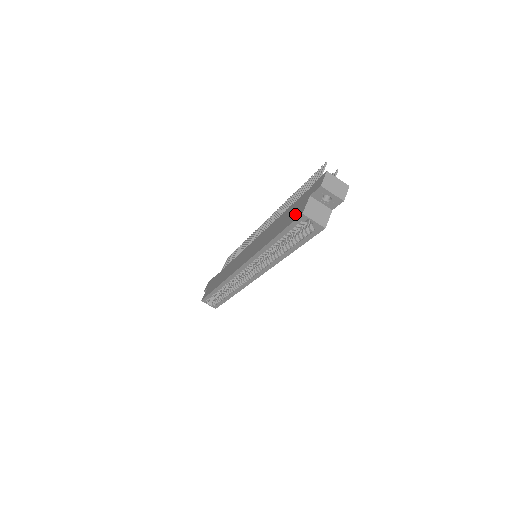
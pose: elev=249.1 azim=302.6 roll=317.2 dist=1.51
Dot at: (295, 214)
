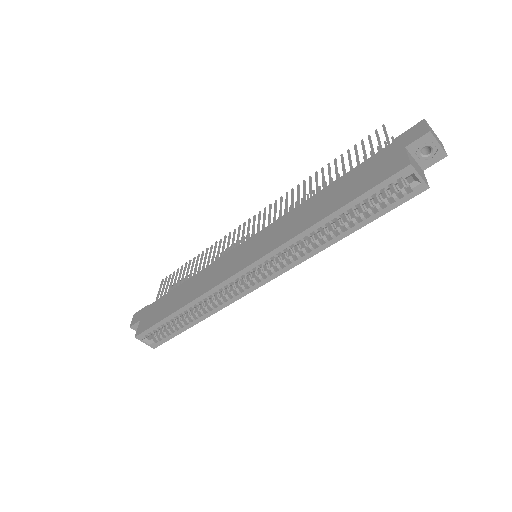
Dot at: (382, 172)
